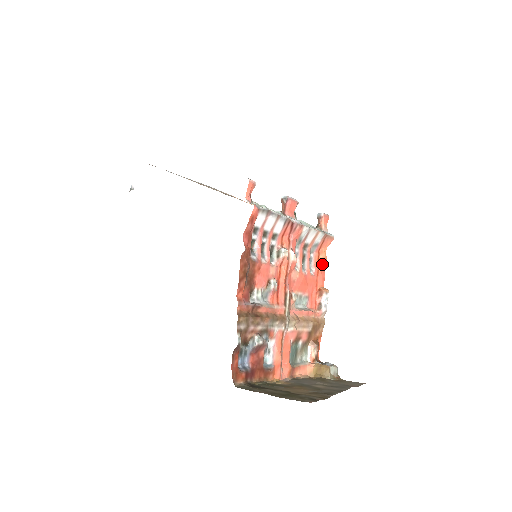
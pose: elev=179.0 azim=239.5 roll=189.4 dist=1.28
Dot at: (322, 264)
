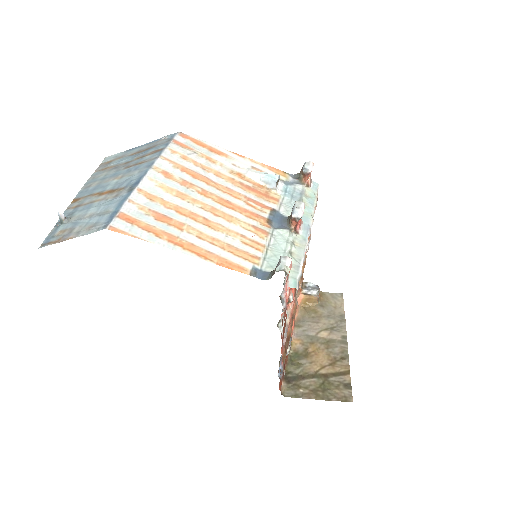
Dot at: occluded
